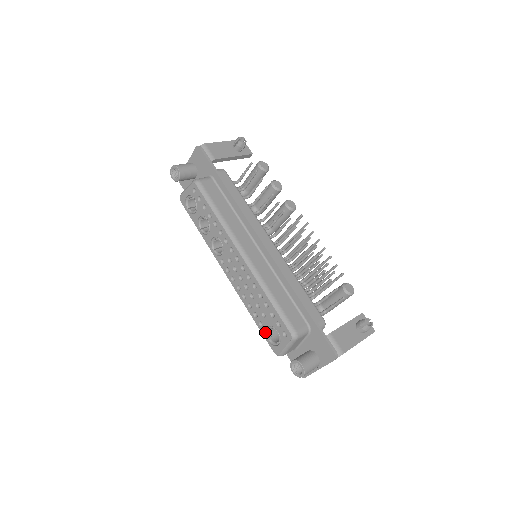
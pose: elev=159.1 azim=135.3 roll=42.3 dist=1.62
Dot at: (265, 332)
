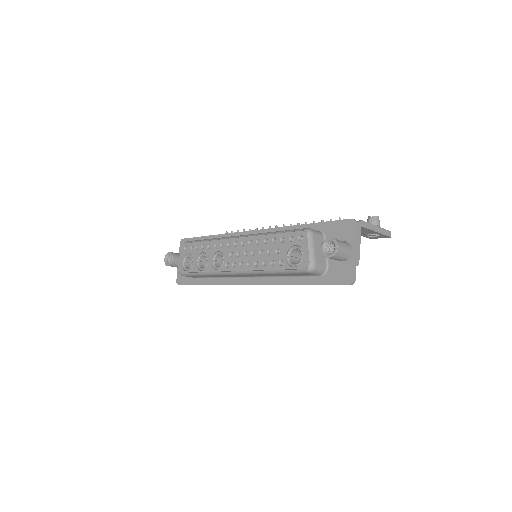
Dot at: (288, 265)
